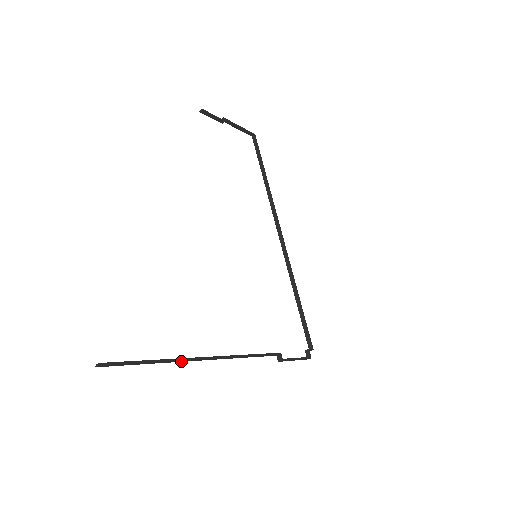
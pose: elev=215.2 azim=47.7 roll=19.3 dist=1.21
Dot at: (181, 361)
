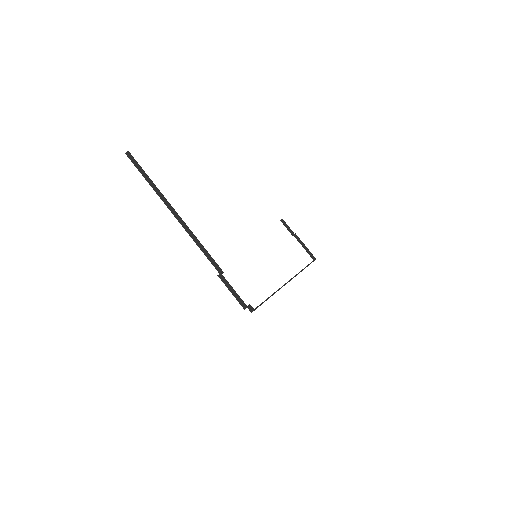
Dot at: (160, 197)
